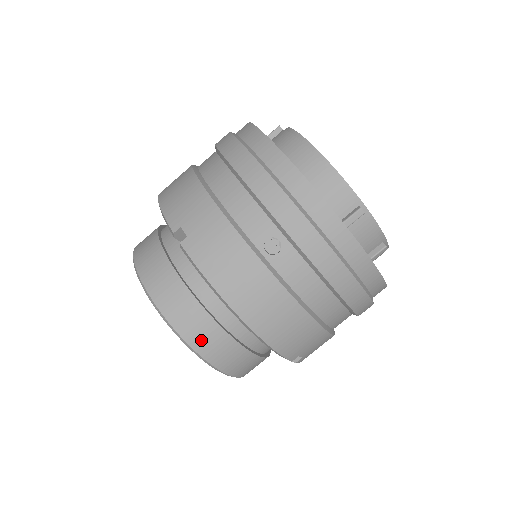
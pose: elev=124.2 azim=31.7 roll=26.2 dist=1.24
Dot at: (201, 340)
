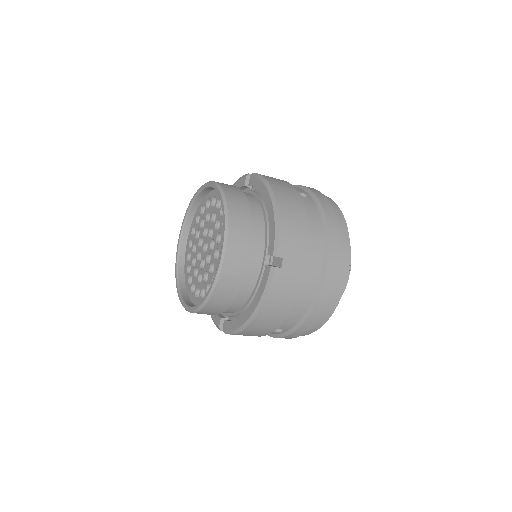
Dot at: (234, 202)
